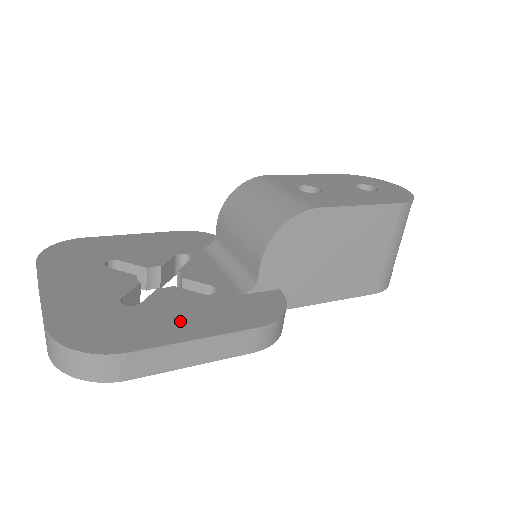
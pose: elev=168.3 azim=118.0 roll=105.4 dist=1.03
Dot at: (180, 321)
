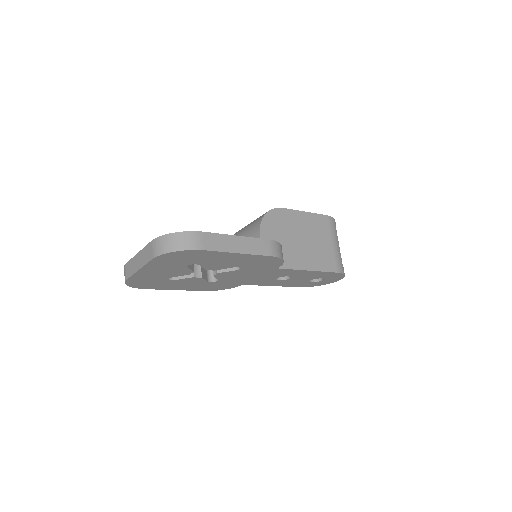
Dot at: occluded
